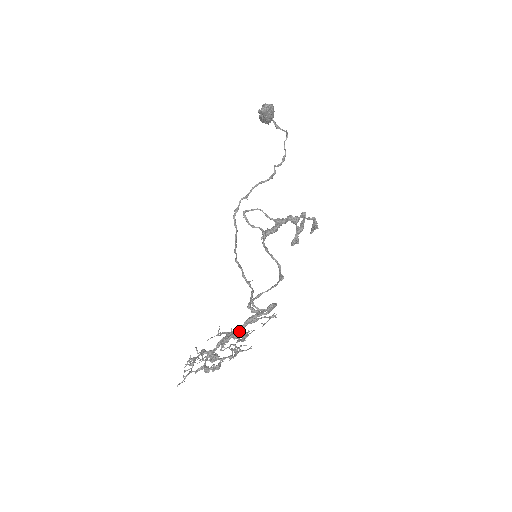
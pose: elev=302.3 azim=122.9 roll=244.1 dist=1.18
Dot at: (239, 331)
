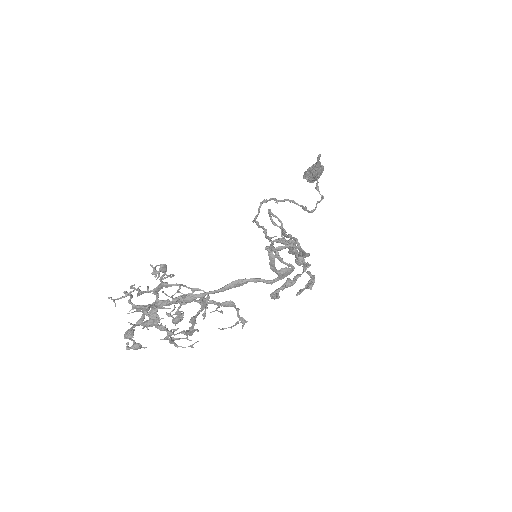
Dot at: (219, 289)
